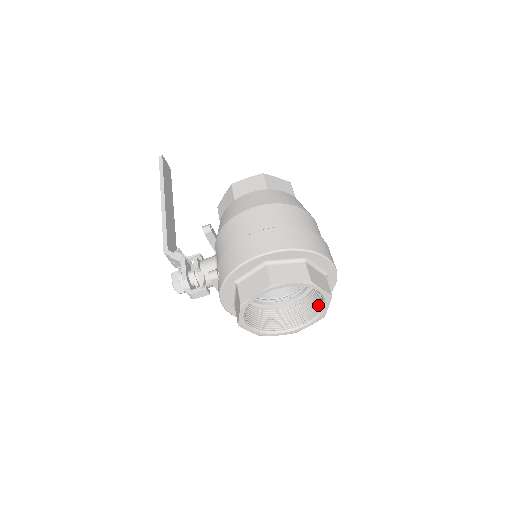
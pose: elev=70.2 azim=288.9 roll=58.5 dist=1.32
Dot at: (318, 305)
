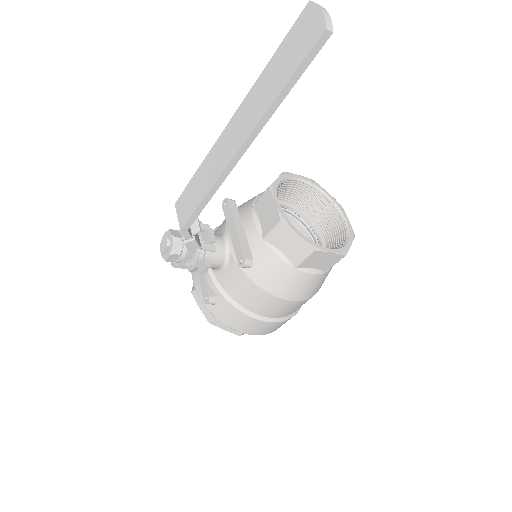
Dot at: occluded
